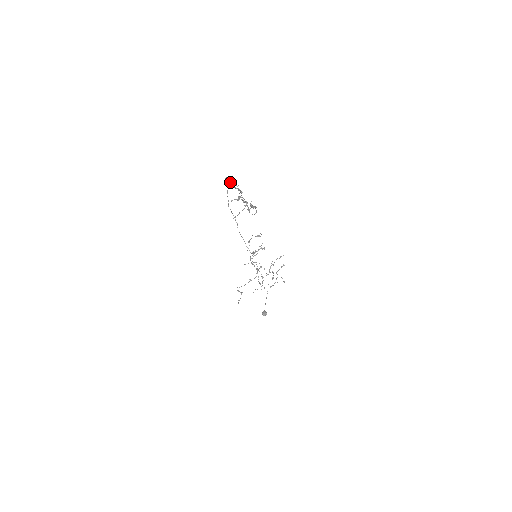
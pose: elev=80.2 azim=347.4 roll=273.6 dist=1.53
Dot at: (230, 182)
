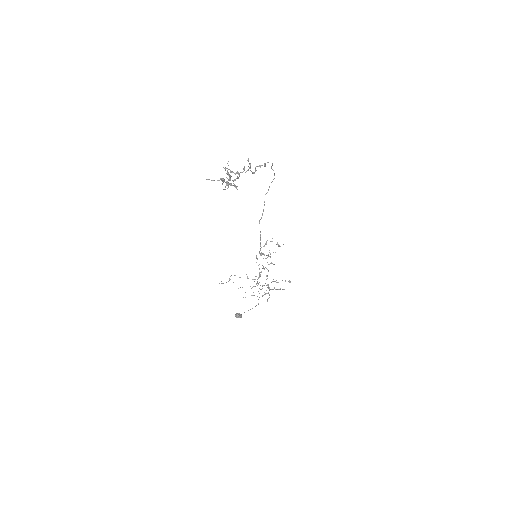
Dot at: occluded
